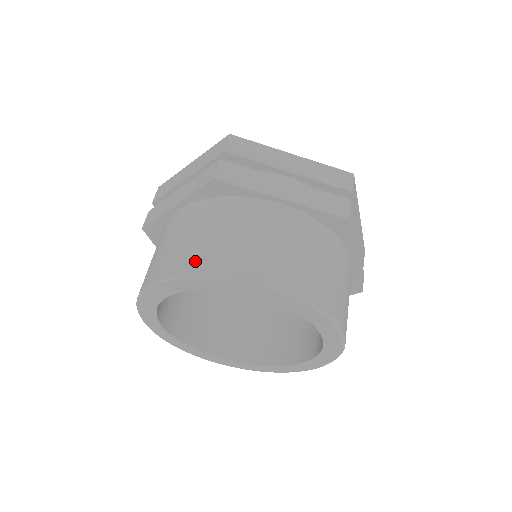
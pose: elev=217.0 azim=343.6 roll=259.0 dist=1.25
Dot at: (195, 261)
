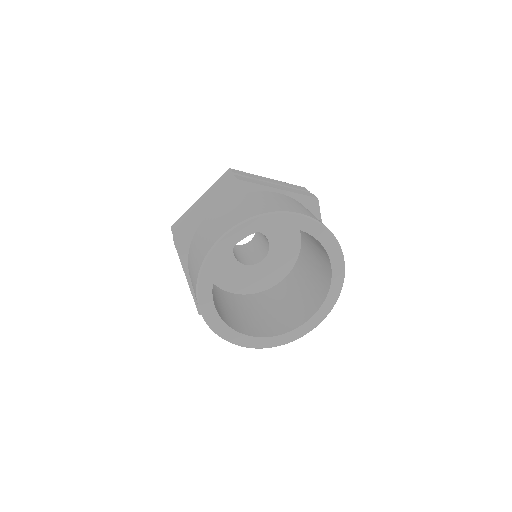
Dot at: (249, 213)
